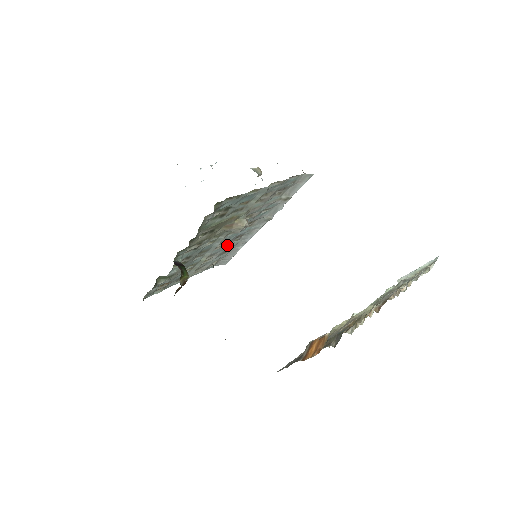
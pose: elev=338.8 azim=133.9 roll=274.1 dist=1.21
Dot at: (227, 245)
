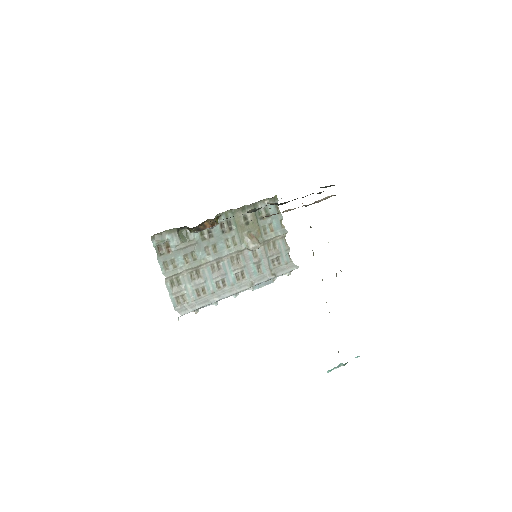
Dot at: (214, 279)
